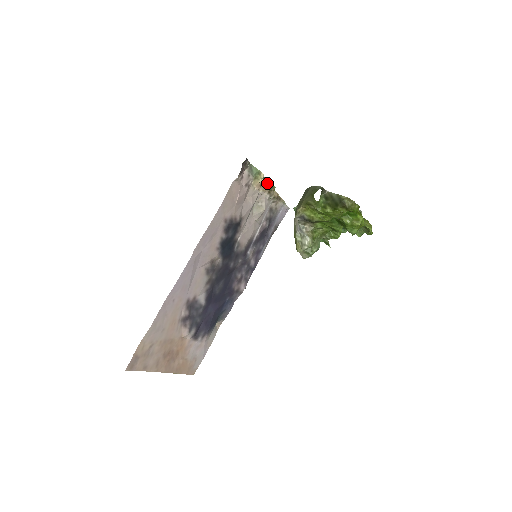
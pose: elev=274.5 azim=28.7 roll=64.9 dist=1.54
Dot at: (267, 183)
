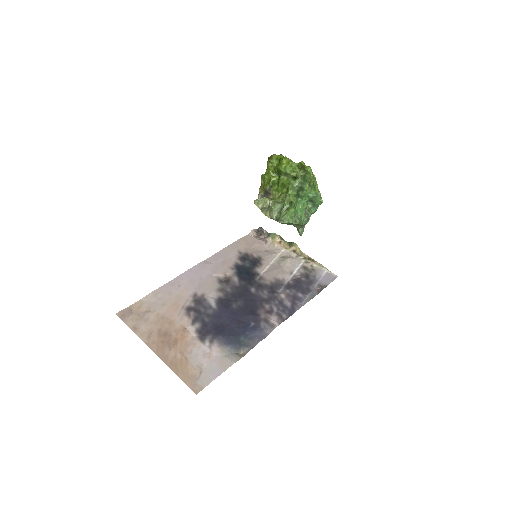
Dot at: (288, 244)
